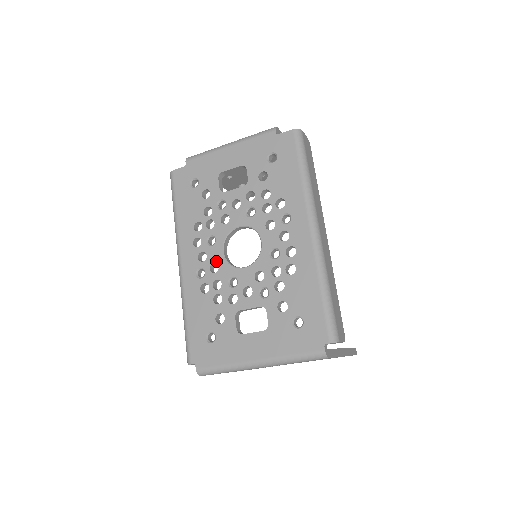
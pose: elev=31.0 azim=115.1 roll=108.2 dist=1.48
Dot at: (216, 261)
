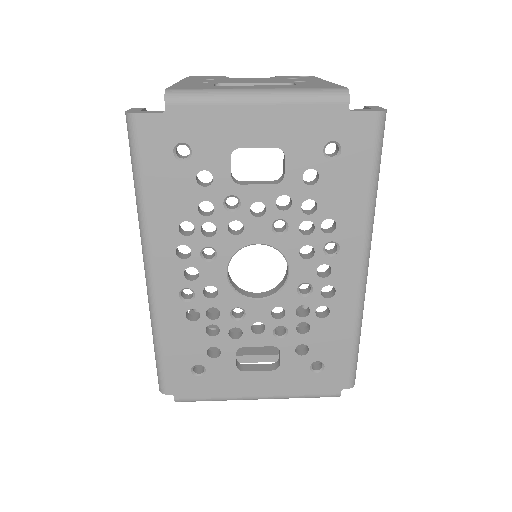
Dot at: (214, 284)
